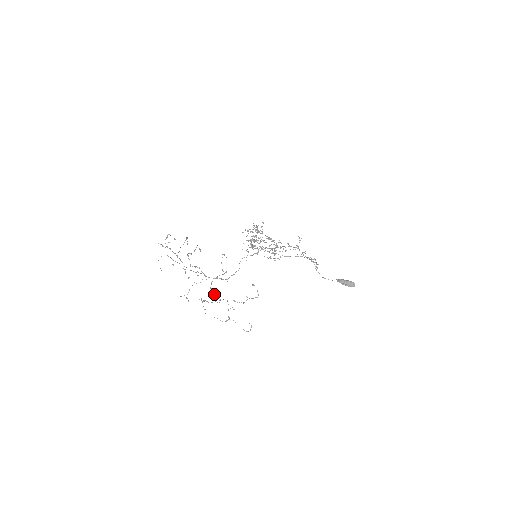
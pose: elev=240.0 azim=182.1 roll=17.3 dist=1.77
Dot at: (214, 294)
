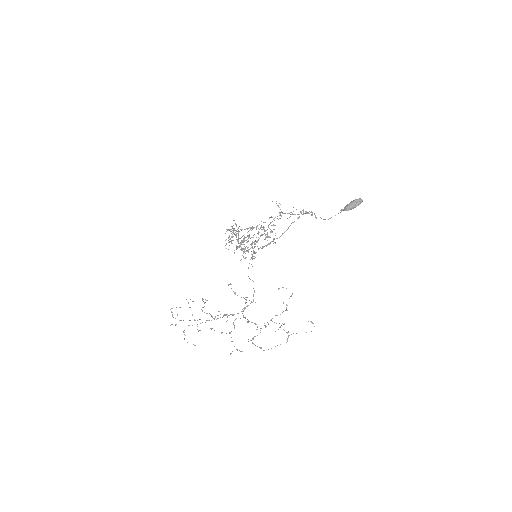
Dot at: (255, 324)
